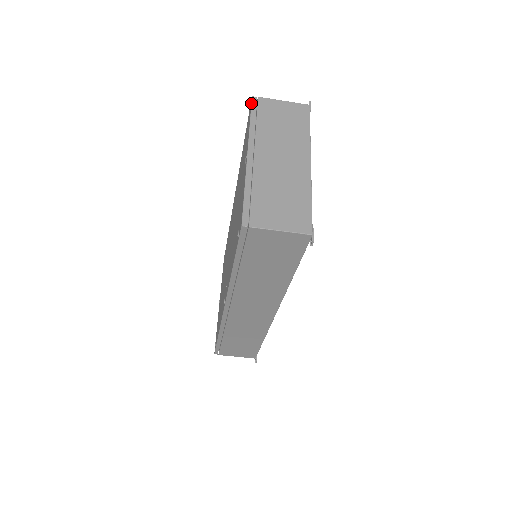
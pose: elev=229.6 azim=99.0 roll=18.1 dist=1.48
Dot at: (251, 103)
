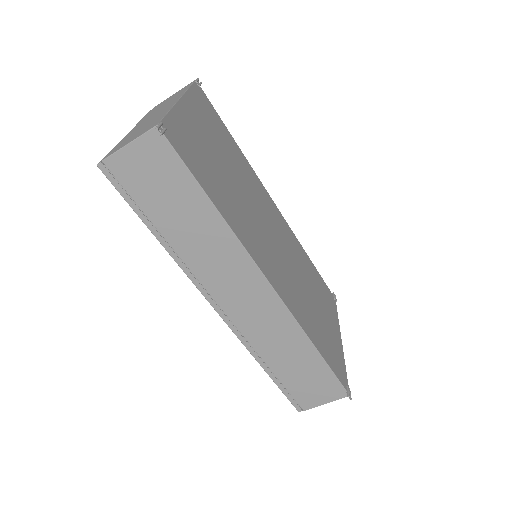
Dot at: occluded
